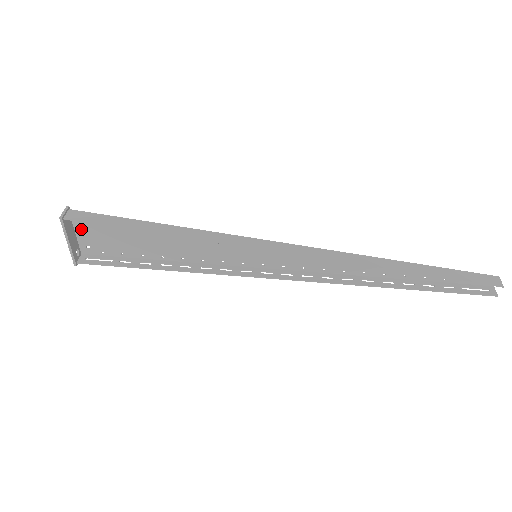
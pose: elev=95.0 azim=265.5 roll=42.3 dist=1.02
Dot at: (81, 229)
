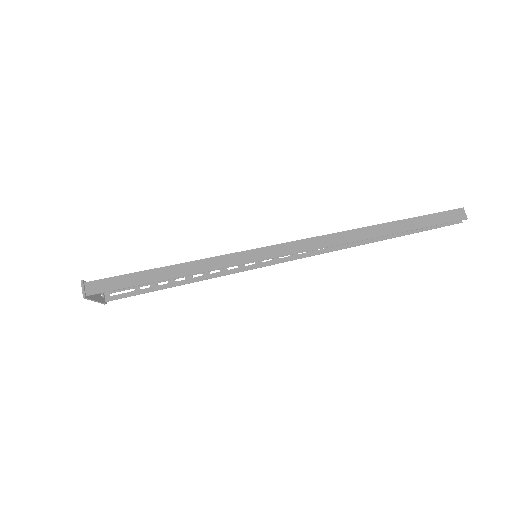
Dot at: occluded
